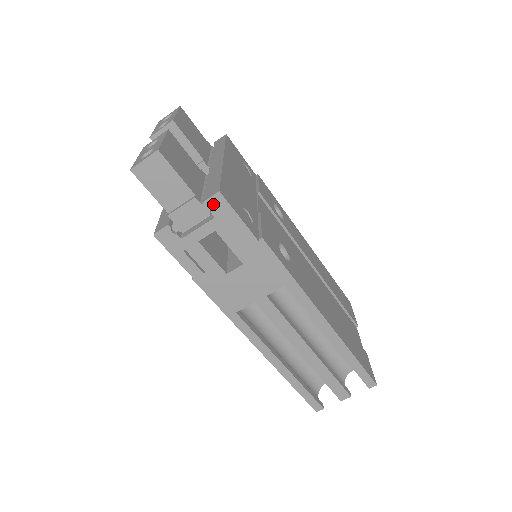
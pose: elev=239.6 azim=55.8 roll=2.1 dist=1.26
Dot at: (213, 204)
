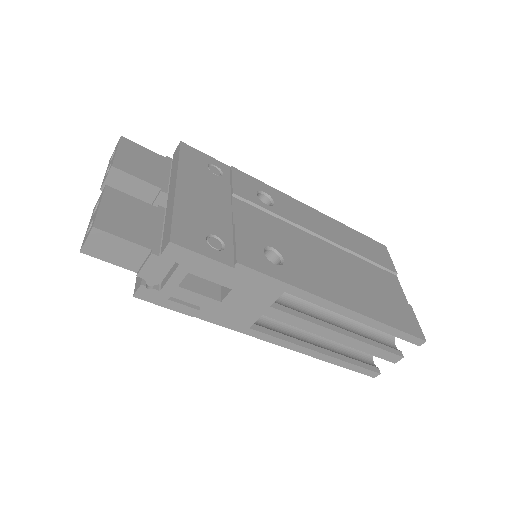
Dot at: (171, 254)
